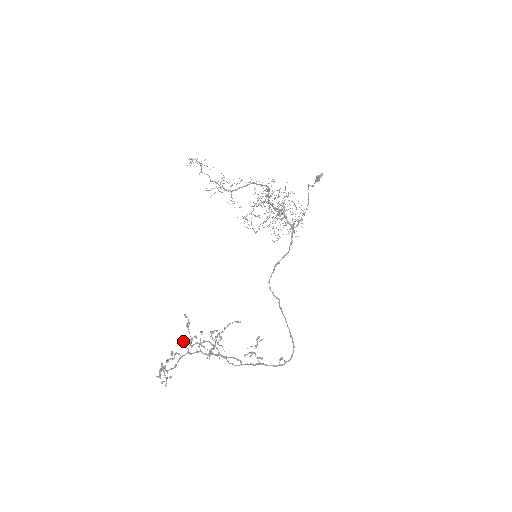
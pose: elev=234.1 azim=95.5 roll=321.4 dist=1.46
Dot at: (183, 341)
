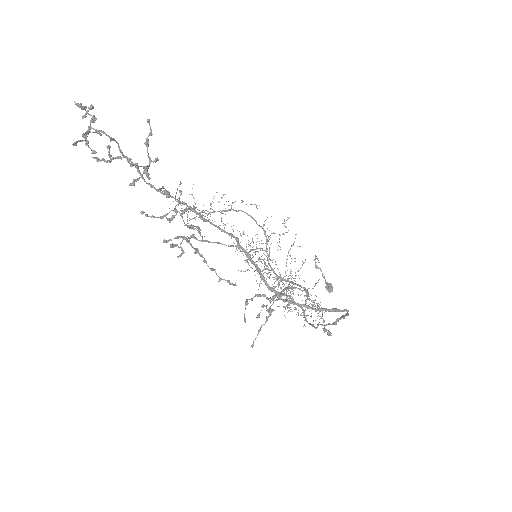
Dot at: occluded
